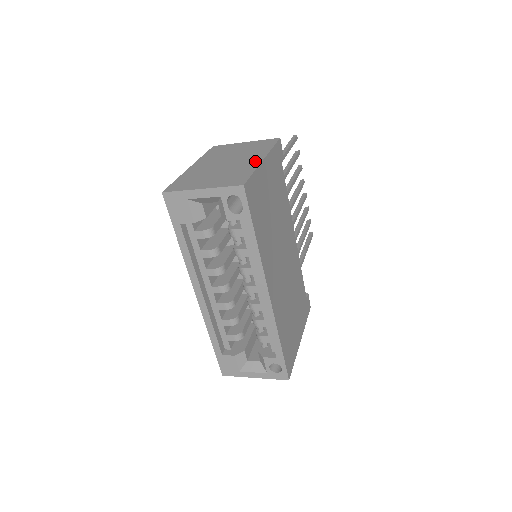
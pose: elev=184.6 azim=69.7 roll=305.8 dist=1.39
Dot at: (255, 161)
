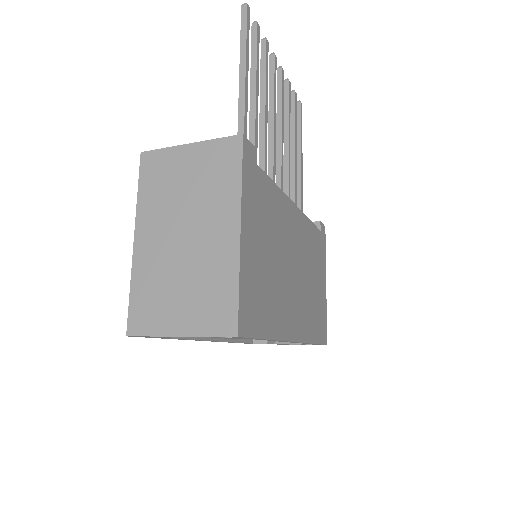
Dot at: (229, 240)
